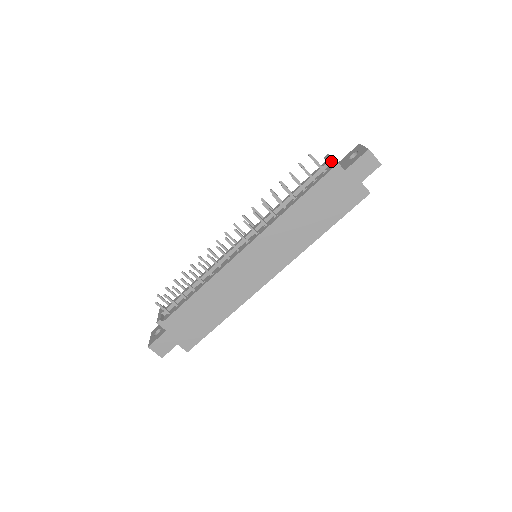
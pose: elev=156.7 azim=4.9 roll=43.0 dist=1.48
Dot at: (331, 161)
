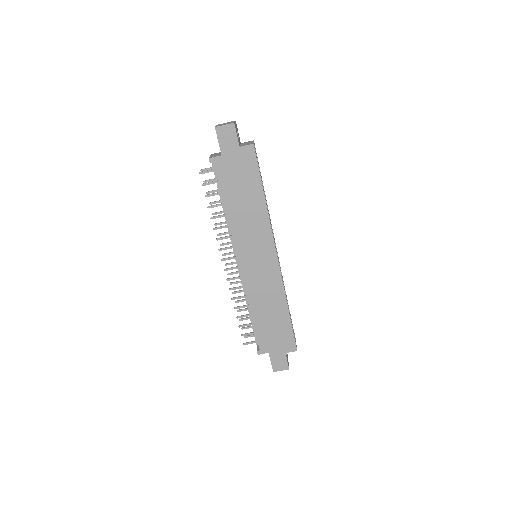
Dot at: (209, 161)
